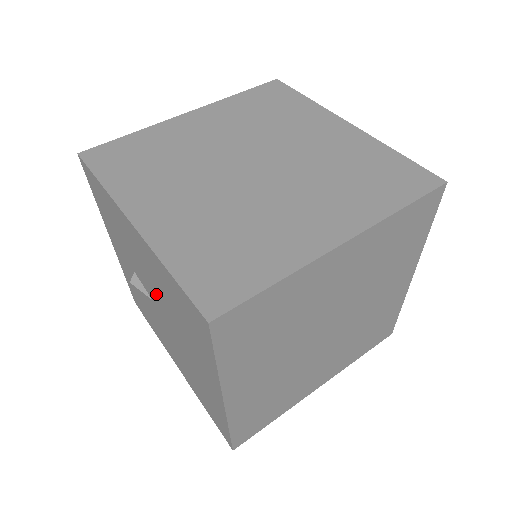
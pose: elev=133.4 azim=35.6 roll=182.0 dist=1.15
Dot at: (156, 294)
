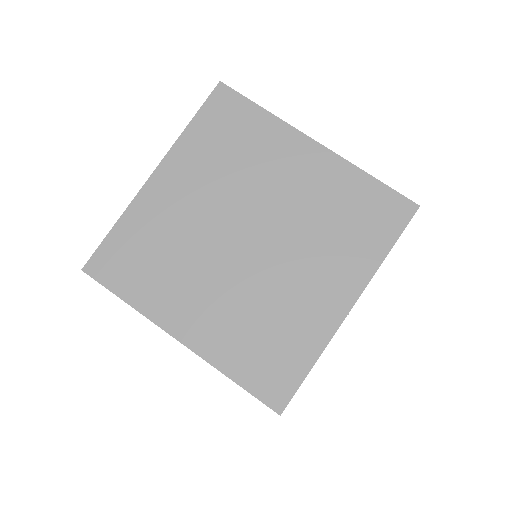
Dot at: occluded
